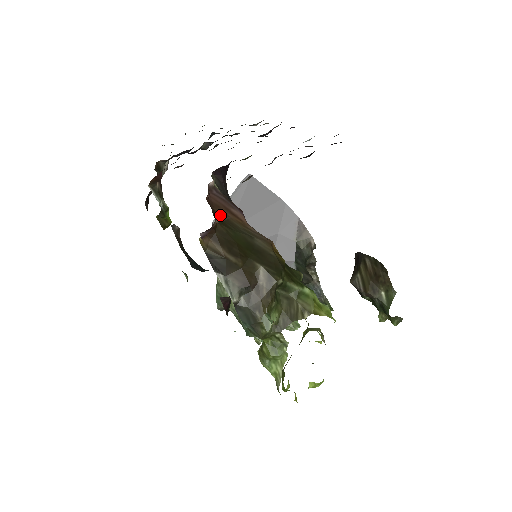
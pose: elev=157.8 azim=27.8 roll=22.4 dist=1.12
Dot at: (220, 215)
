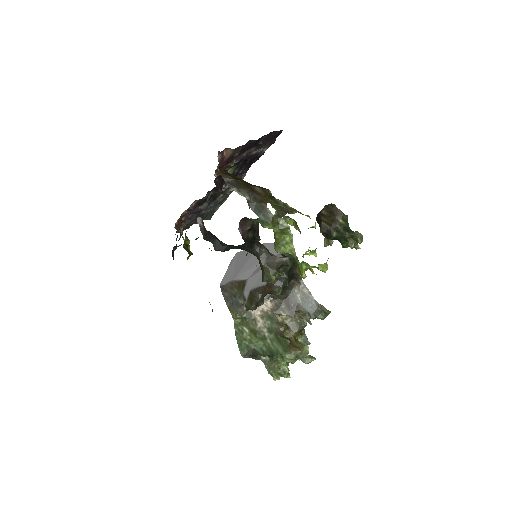
Dot at: occluded
